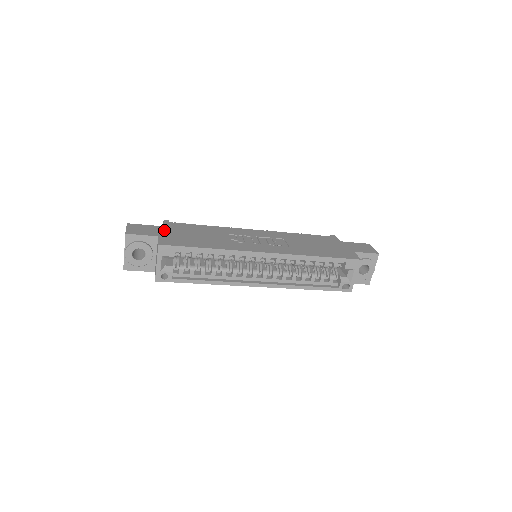
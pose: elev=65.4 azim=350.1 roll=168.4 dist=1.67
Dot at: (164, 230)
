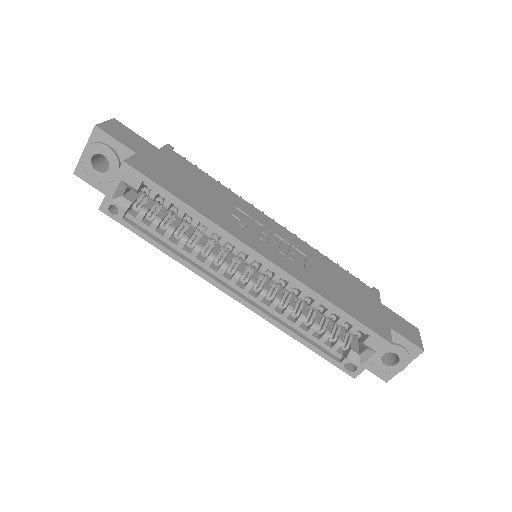
Dot at: (153, 152)
